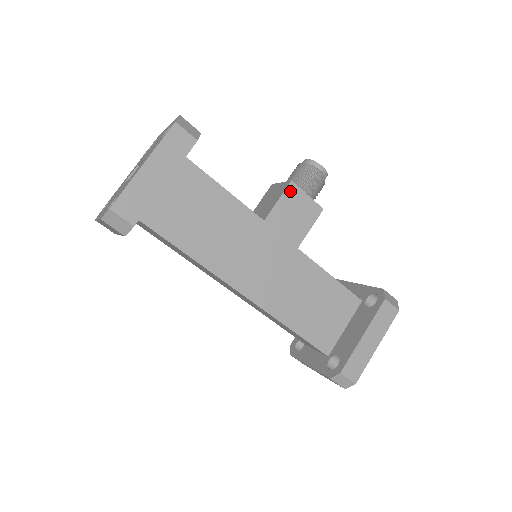
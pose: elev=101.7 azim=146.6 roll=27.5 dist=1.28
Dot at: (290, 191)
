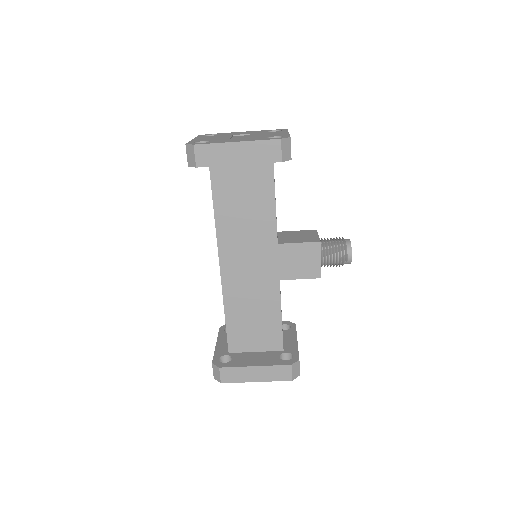
Dot at: (313, 246)
